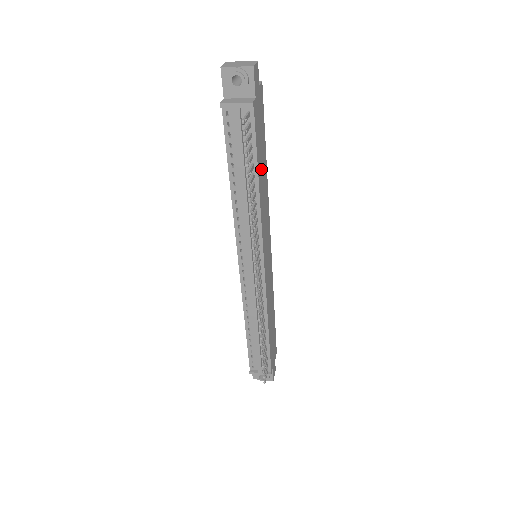
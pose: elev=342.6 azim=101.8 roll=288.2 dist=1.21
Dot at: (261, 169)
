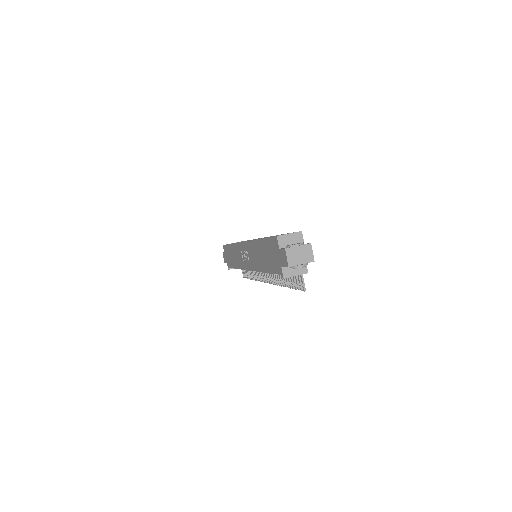
Dot at: occluded
